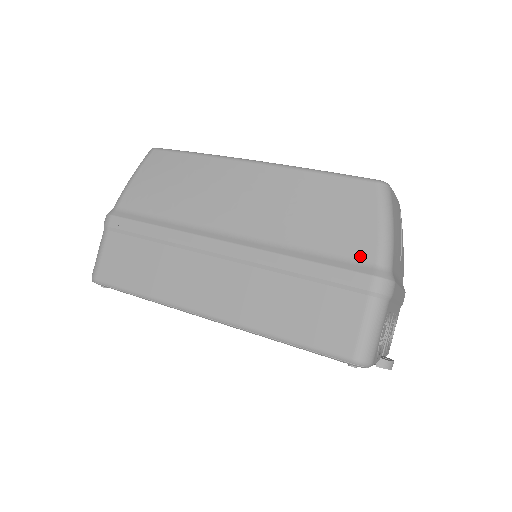
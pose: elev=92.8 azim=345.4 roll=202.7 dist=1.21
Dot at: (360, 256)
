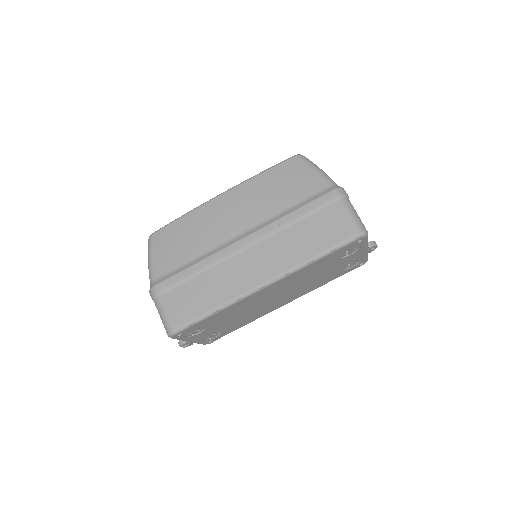
Dot at: (318, 189)
